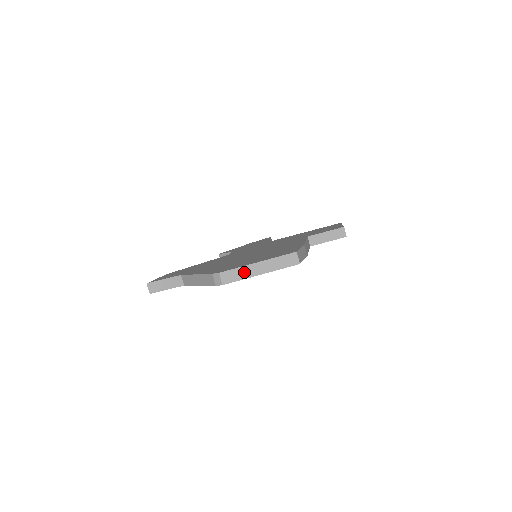
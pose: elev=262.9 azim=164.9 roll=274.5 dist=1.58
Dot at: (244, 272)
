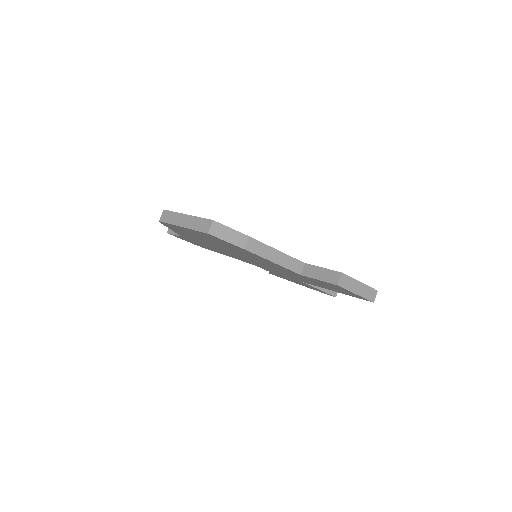
Dot at: (175, 218)
